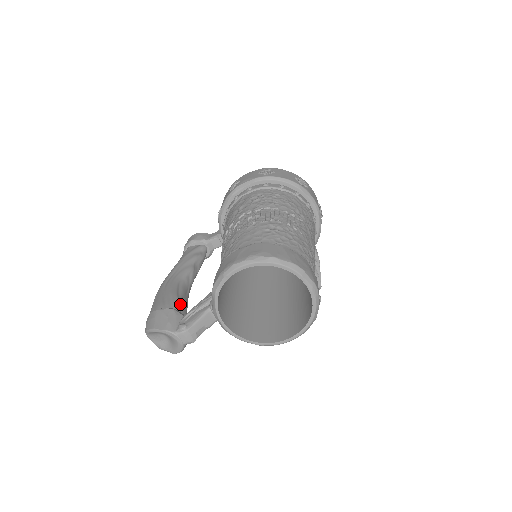
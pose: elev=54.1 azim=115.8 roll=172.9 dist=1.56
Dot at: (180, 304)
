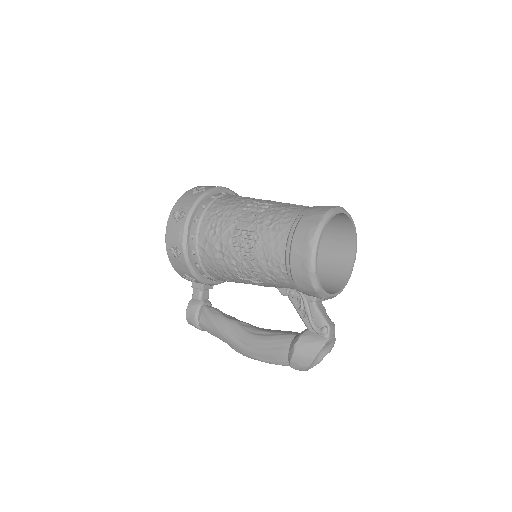
Dot at: (286, 334)
